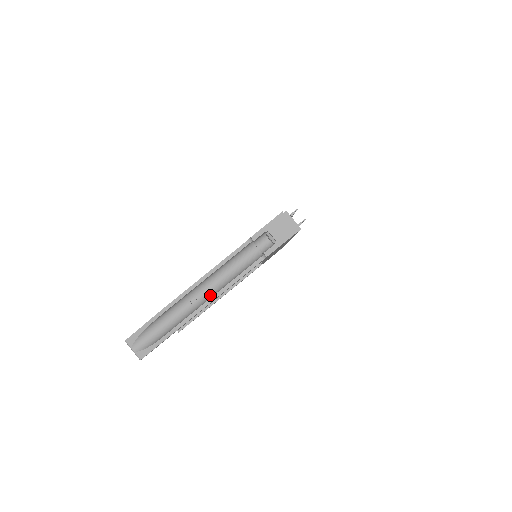
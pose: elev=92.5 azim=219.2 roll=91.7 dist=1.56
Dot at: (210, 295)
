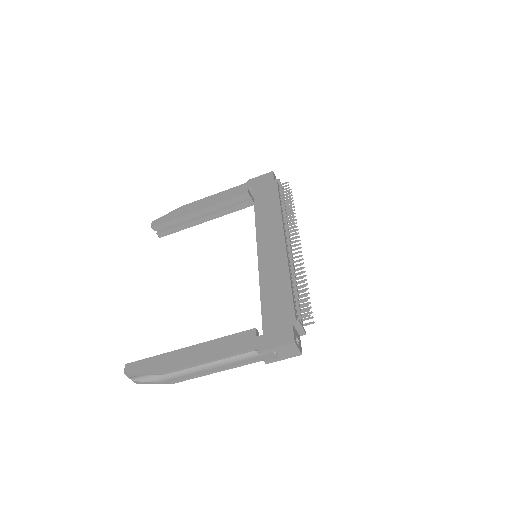
Dot at: (206, 364)
